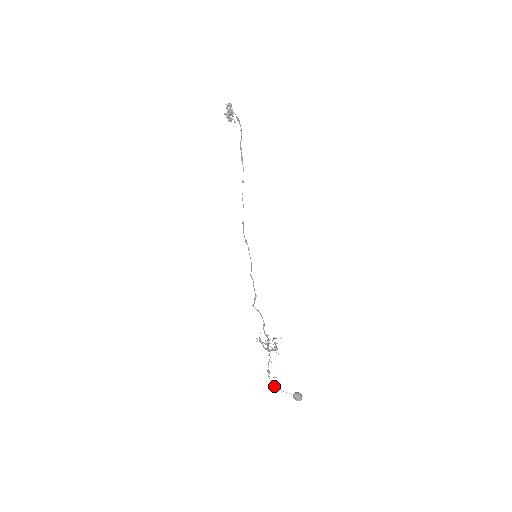
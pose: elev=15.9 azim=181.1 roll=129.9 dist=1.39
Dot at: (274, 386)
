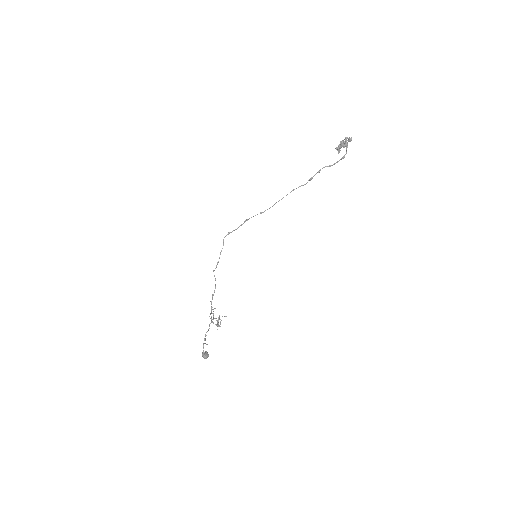
Dot at: (203, 351)
